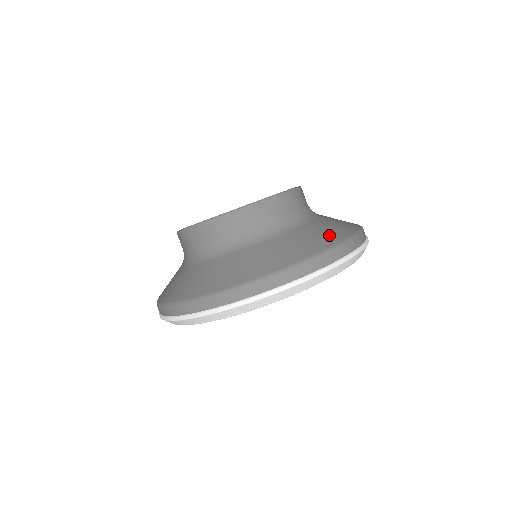
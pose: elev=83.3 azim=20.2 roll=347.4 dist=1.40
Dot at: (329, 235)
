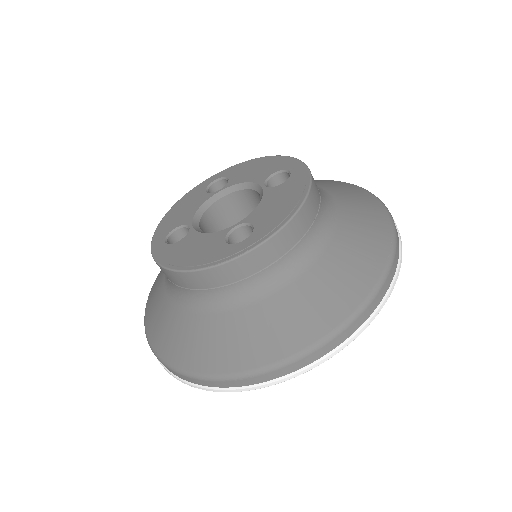
Dot at: (370, 208)
